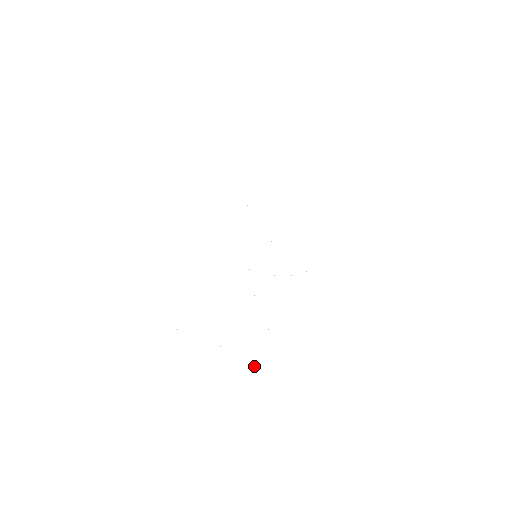
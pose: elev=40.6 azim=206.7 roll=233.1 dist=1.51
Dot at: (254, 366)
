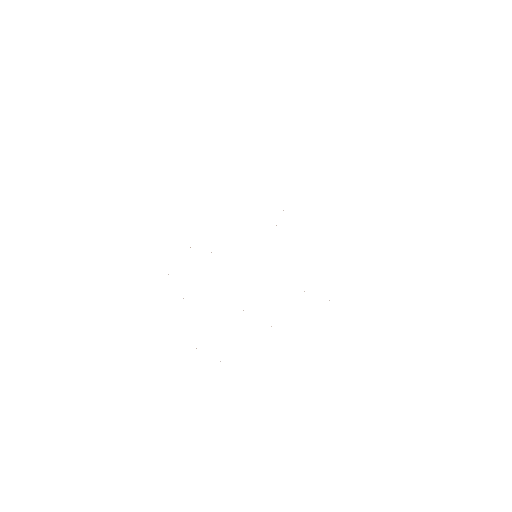
Dot at: occluded
